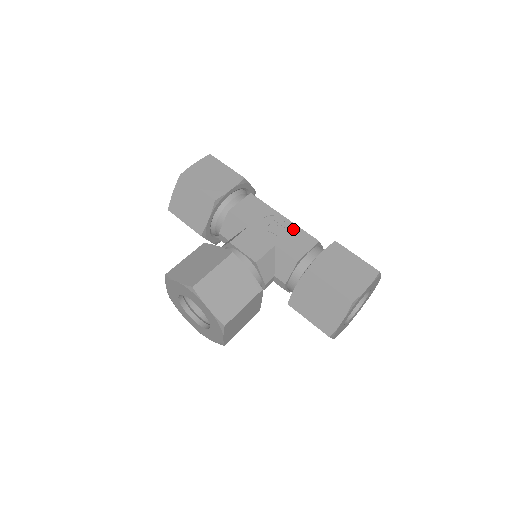
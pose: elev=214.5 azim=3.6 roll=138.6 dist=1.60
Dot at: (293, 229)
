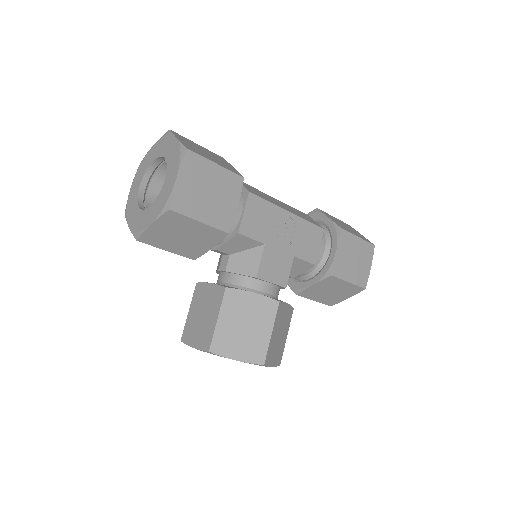
Dot at: (302, 226)
